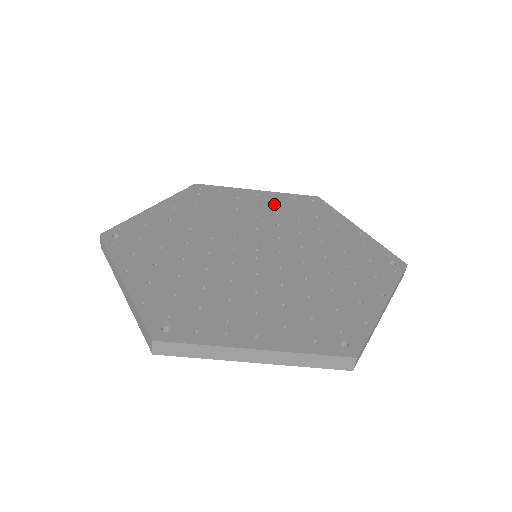
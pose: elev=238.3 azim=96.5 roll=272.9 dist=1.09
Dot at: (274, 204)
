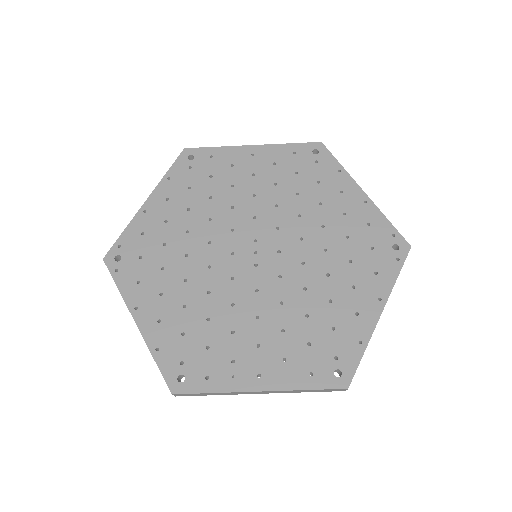
Dot at: (272, 168)
